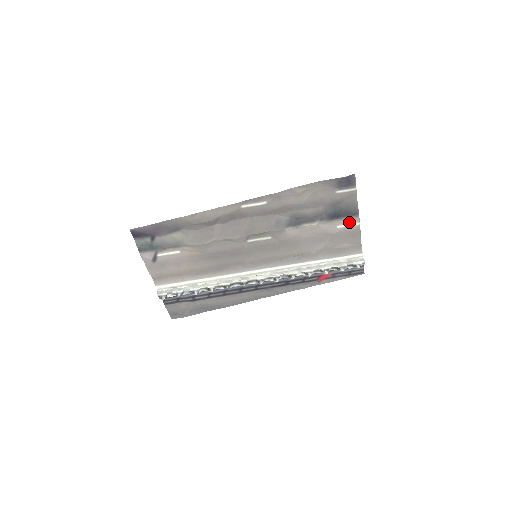
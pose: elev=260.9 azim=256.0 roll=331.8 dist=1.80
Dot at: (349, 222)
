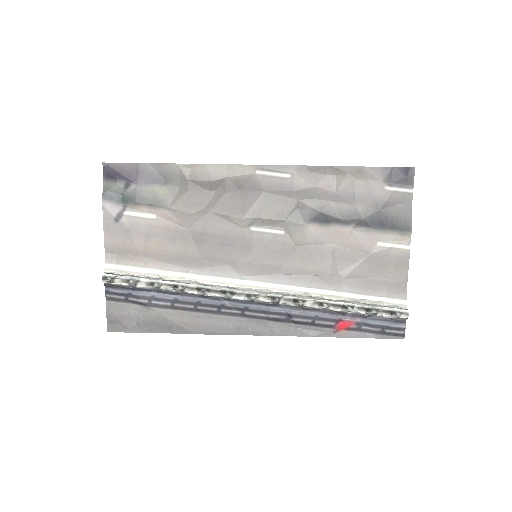
Dot at: (395, 241)
